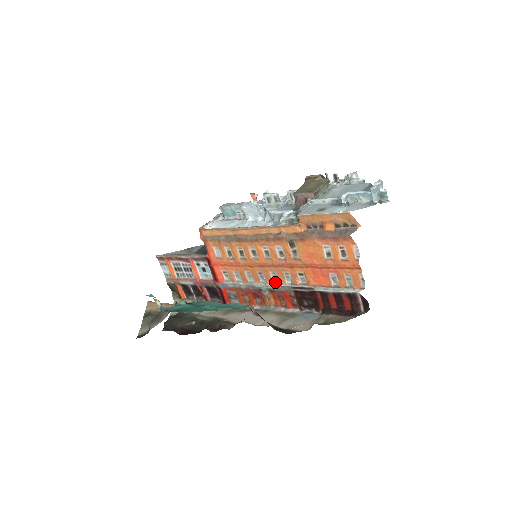
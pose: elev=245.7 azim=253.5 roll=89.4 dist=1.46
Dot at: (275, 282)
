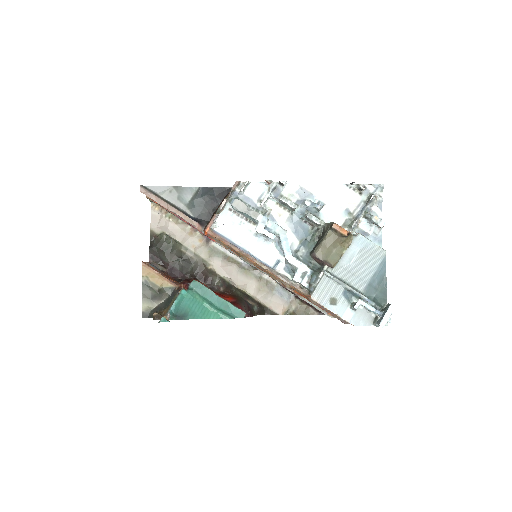
Dot at: occluded
